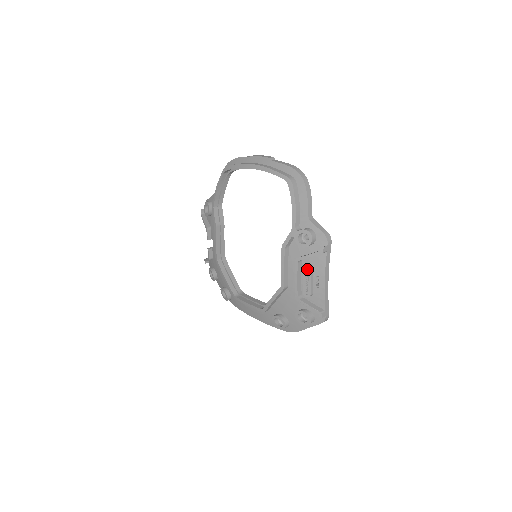
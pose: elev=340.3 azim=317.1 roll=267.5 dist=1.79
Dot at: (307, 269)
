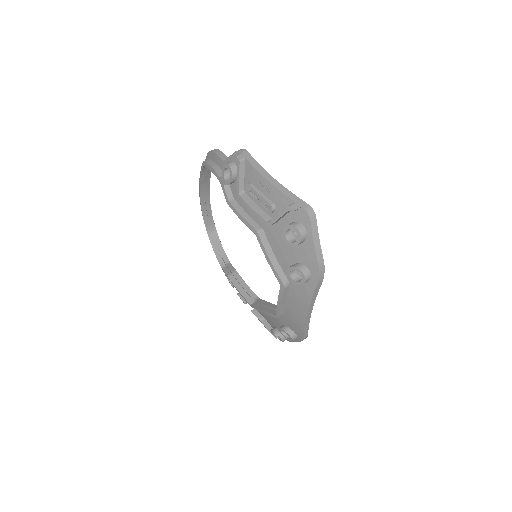
Dot at: (248, 190)
